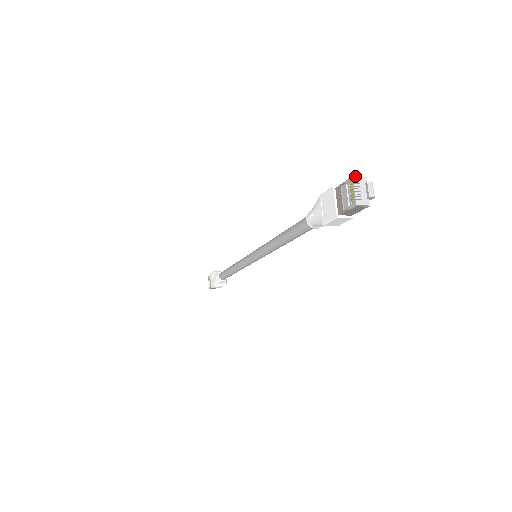
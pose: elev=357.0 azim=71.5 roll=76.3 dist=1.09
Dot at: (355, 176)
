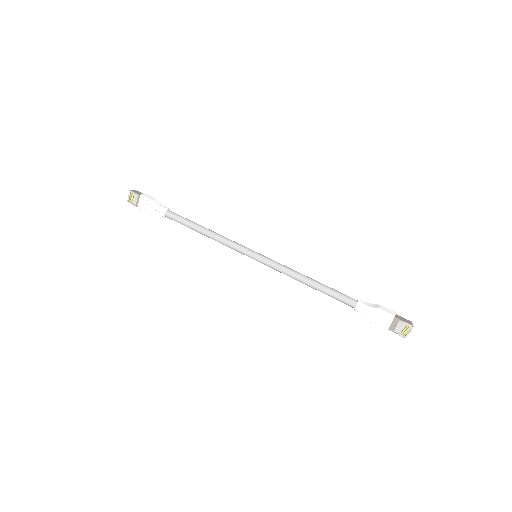
Dot at: (413, 326)
